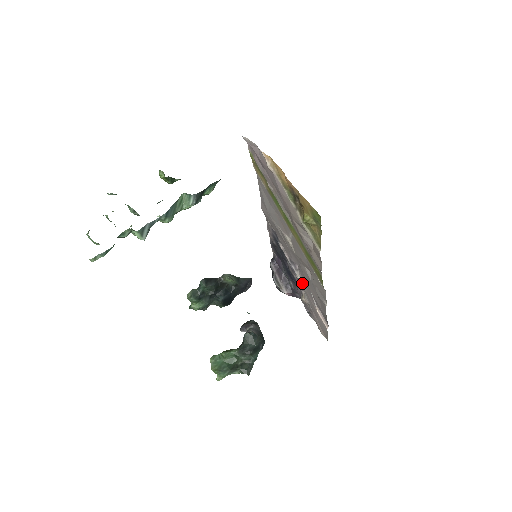
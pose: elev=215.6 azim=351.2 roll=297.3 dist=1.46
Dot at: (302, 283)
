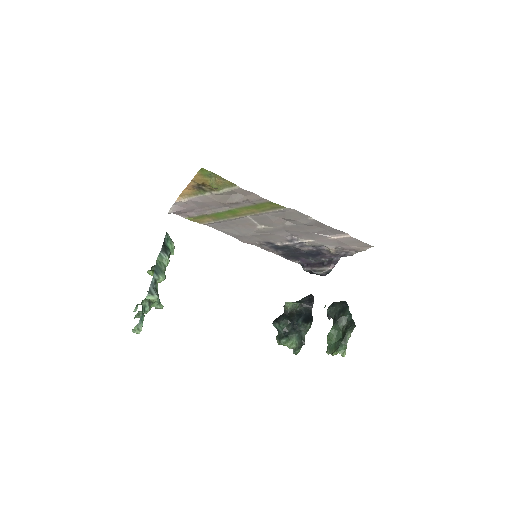
Dot at: (309, 240)
